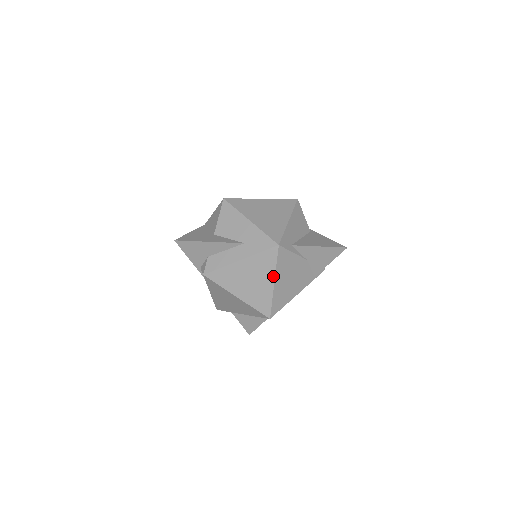
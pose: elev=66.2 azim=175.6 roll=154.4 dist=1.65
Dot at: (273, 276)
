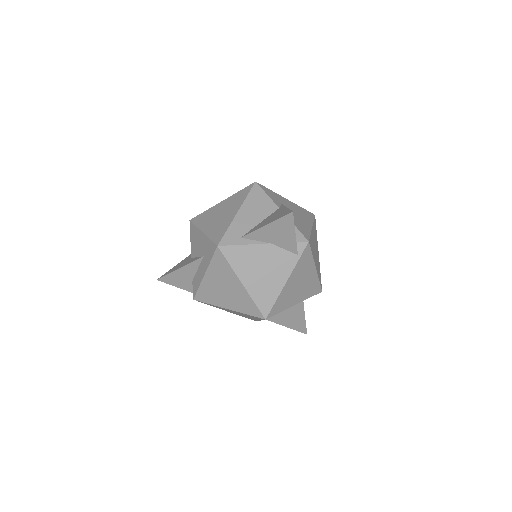
Dot at: (236, 277)
